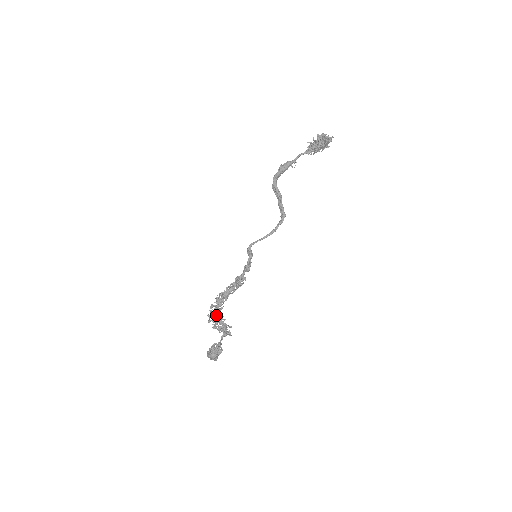
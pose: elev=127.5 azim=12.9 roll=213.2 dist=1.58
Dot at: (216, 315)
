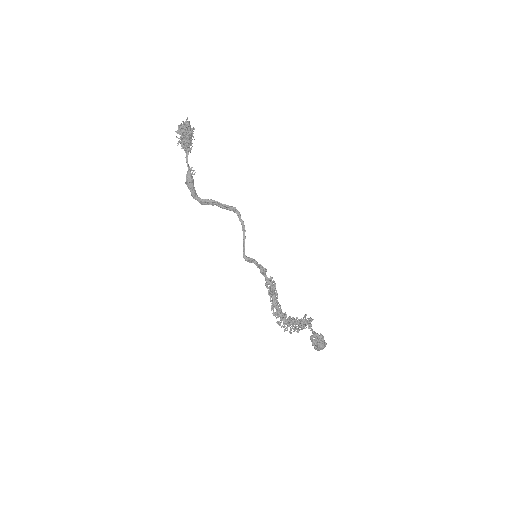
Dot at: (289, 324)
